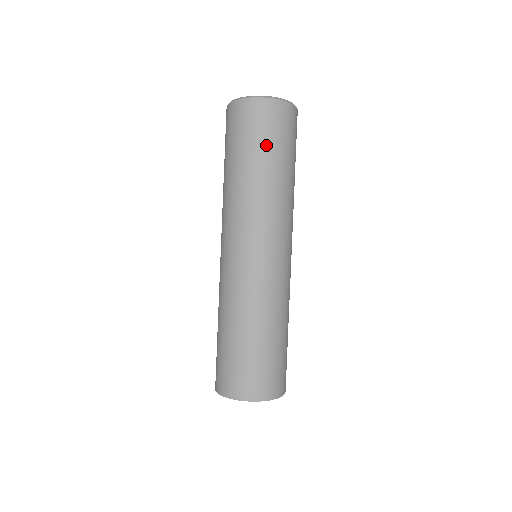
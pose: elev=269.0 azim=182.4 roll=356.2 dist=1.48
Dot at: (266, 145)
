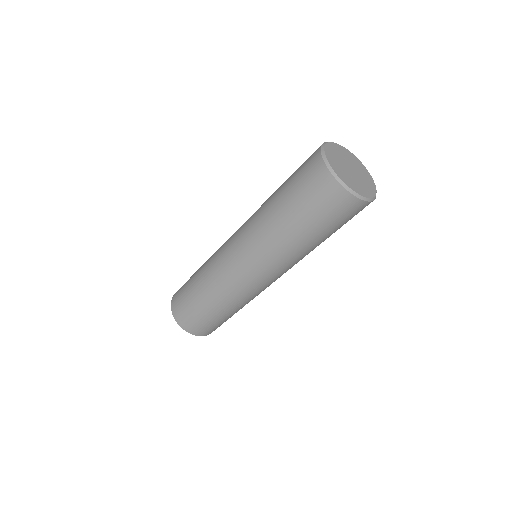
Dot at: (334, 229)
